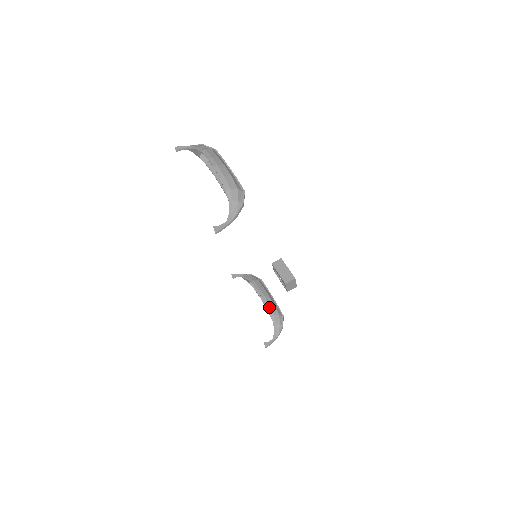
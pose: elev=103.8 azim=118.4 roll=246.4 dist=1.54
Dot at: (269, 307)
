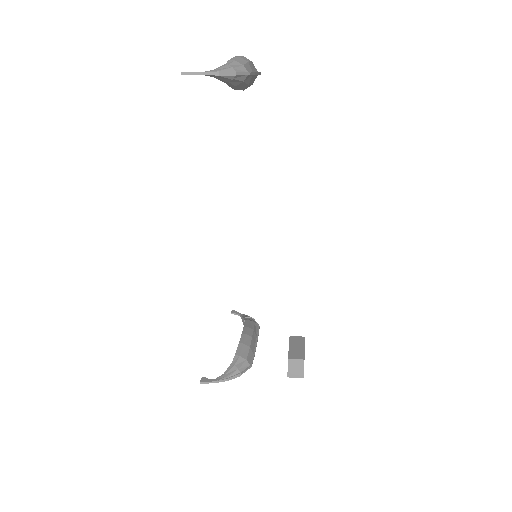
Dot at: (241, 345)
